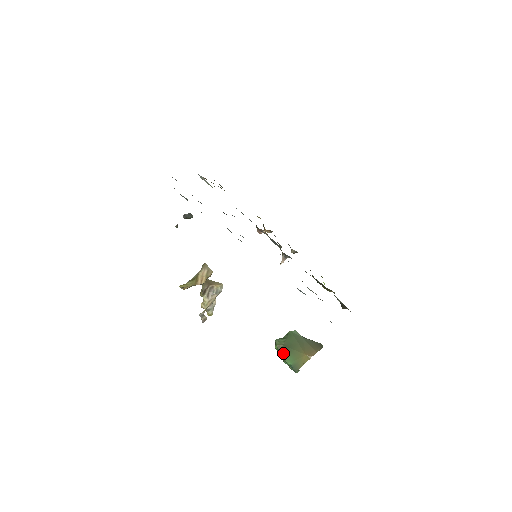
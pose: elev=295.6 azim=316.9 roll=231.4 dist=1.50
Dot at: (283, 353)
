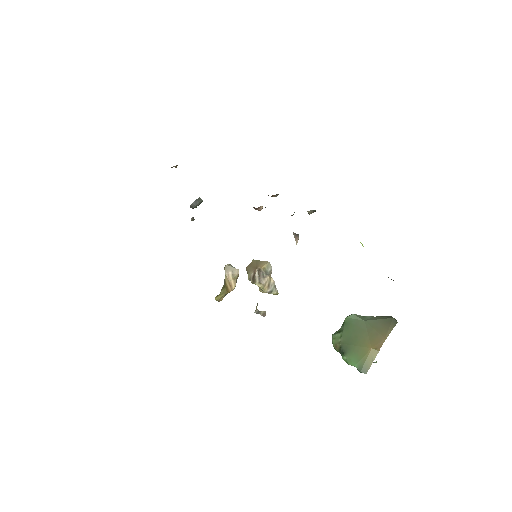
Dot at: (343, 354)
